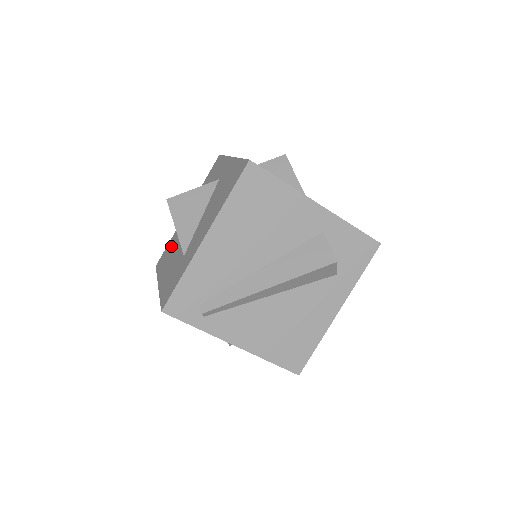
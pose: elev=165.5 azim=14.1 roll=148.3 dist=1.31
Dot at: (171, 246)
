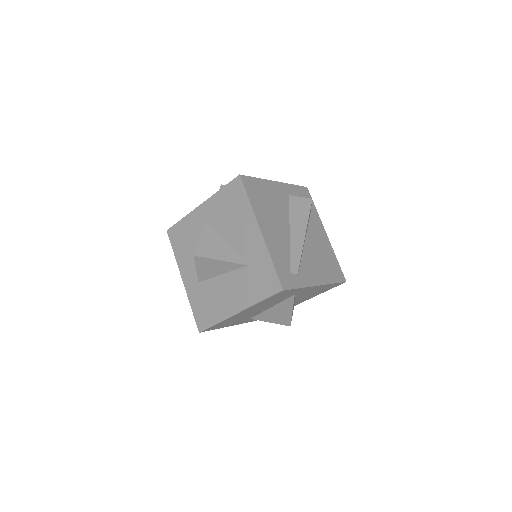
Dot at: (204, 301)
